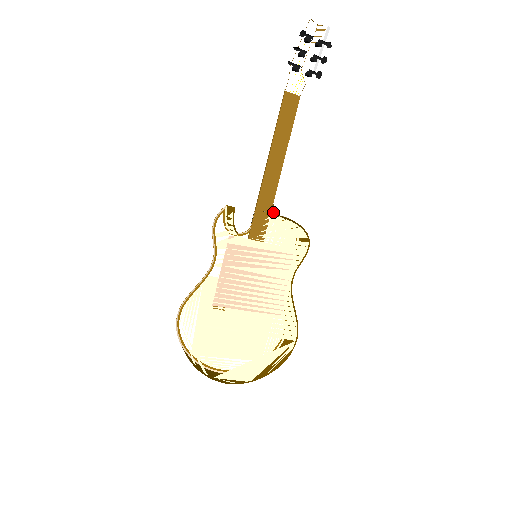
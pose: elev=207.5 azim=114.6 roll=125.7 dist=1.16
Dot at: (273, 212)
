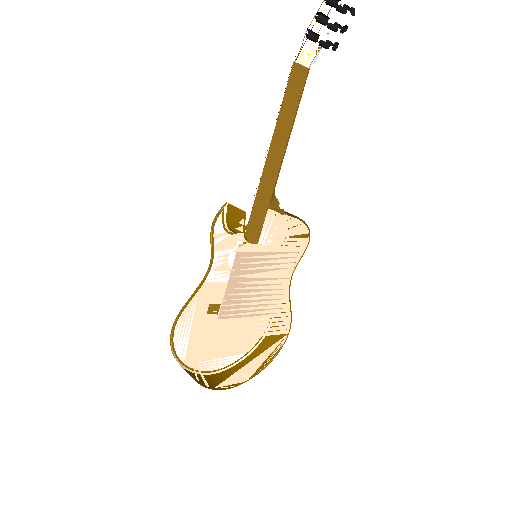
Dot at: (275, 207)
